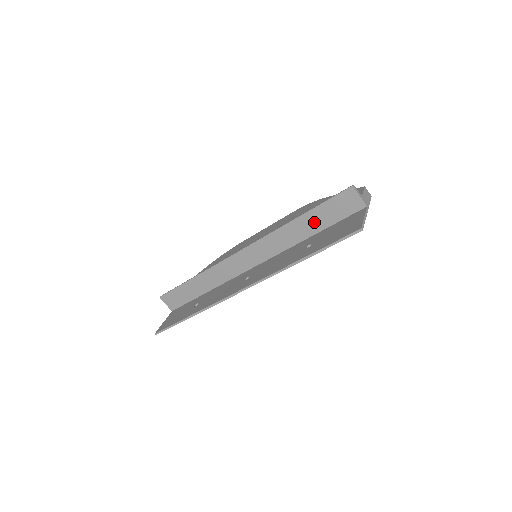
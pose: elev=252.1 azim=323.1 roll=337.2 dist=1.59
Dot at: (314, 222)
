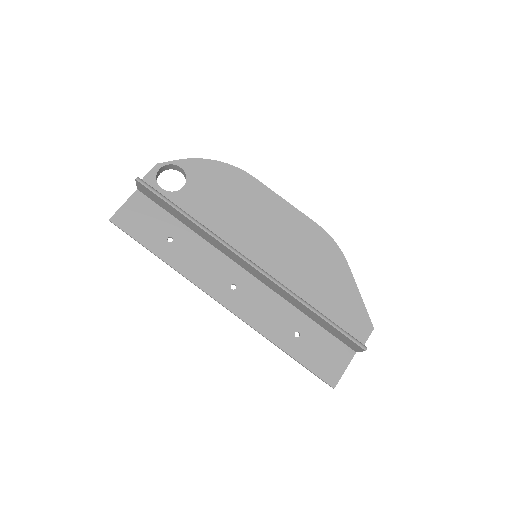
Dot at: (319, 321)
